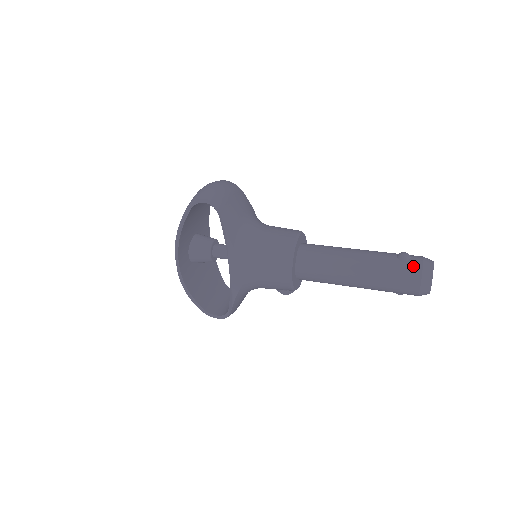
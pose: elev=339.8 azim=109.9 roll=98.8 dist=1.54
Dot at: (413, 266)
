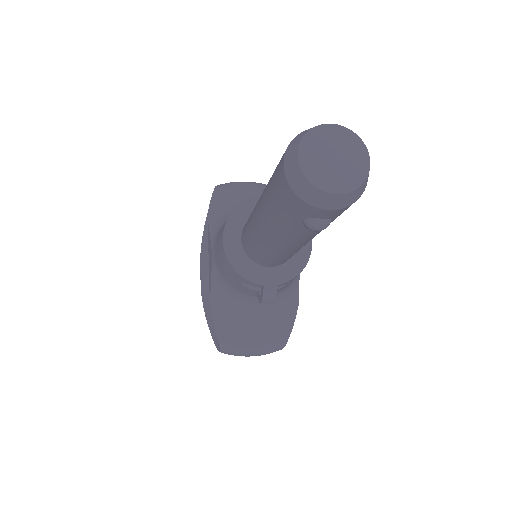
Dot at: occluded
